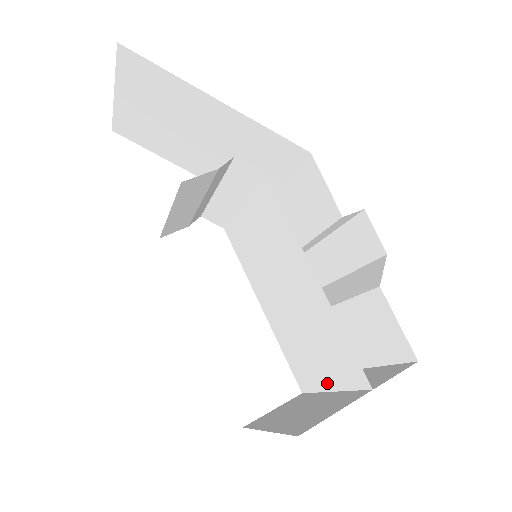
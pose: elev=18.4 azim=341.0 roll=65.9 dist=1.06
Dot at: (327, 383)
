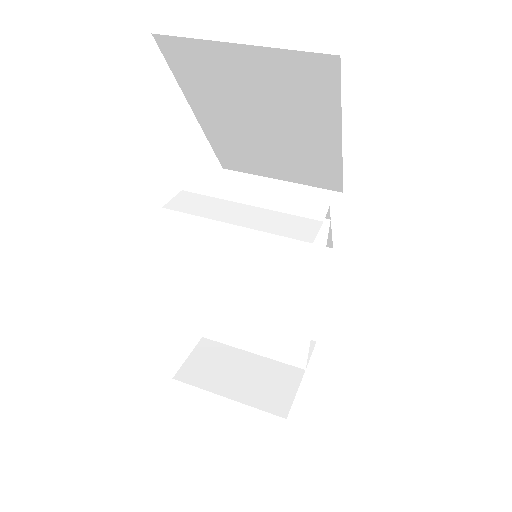
Dot at: (251, 347)
